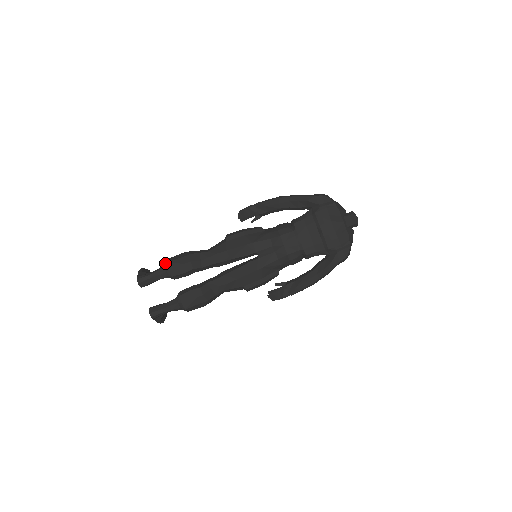
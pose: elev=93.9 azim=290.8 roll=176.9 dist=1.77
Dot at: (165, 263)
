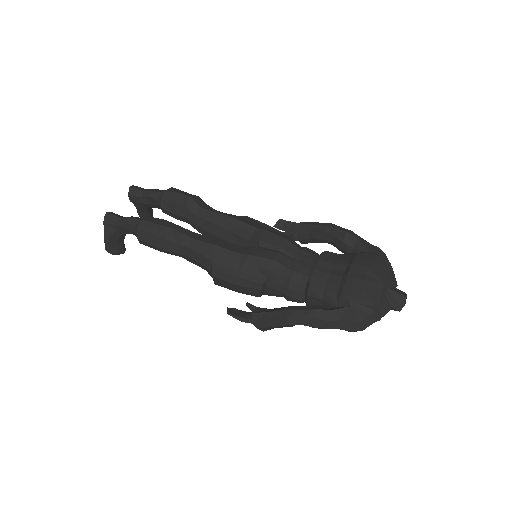
Dot at: occluded
